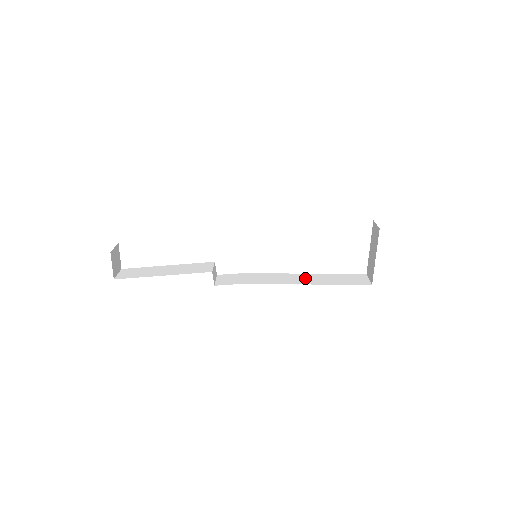
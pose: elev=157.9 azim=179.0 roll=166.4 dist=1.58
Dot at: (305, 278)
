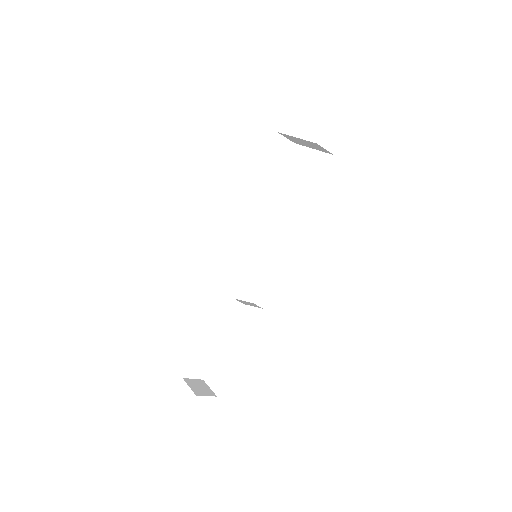
Dot at: occluded
